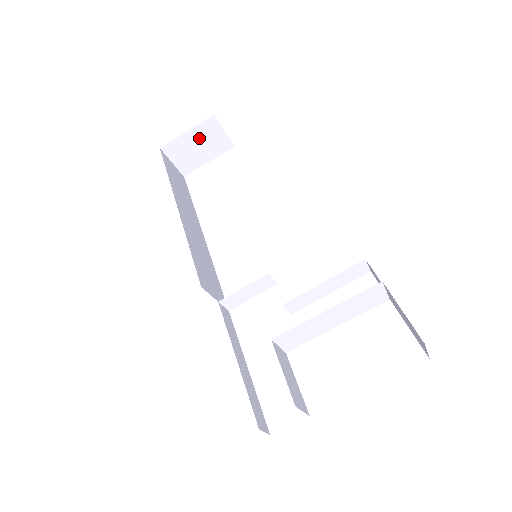
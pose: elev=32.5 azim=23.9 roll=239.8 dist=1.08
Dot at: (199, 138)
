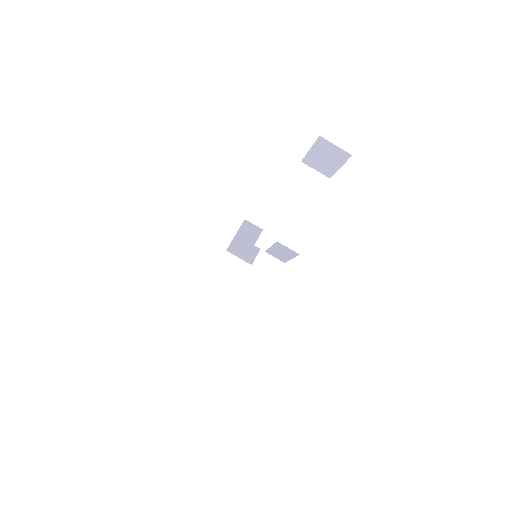
Dot at: (226, 272)
